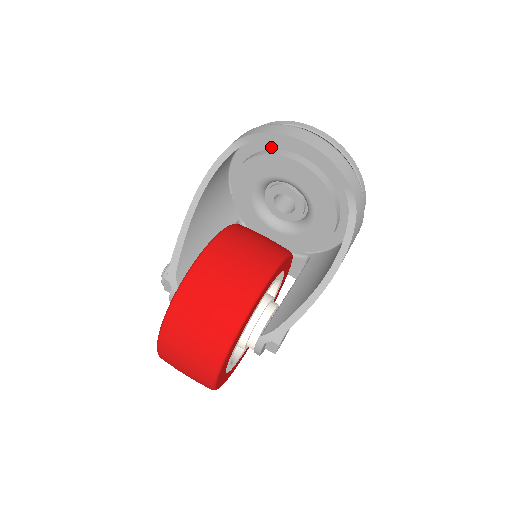
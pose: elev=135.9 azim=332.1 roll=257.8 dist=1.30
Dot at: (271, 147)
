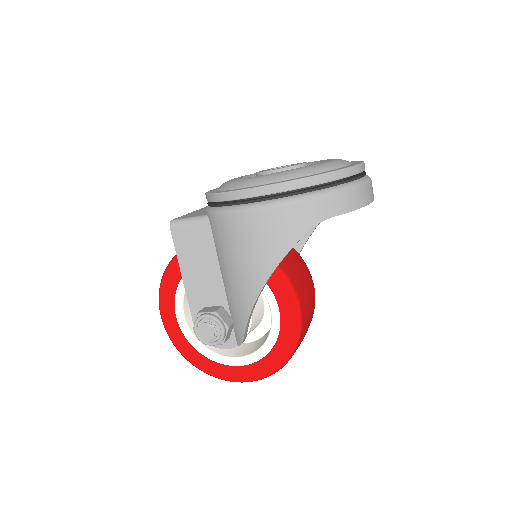
Dot at: occluded
